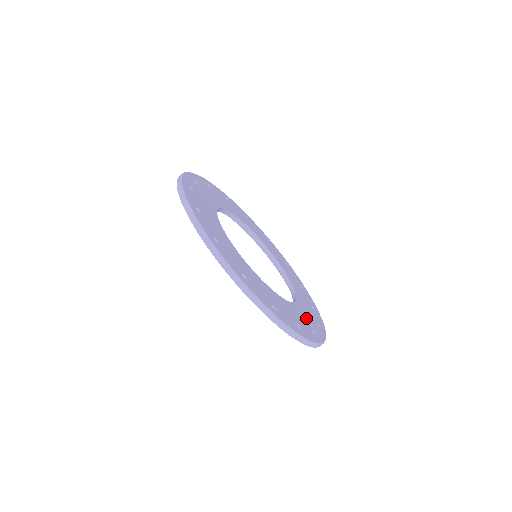
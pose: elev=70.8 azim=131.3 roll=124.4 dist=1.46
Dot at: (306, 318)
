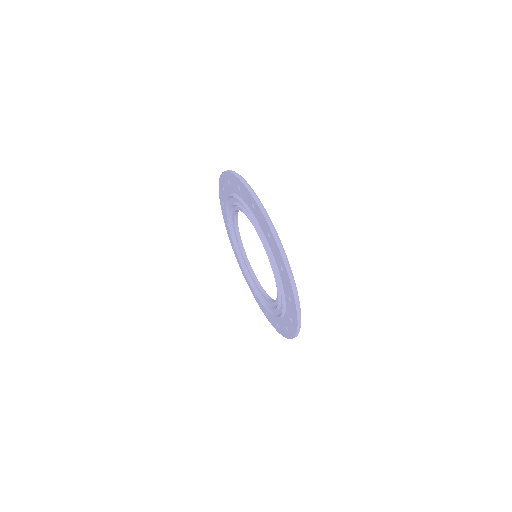
Dot at: occluded
